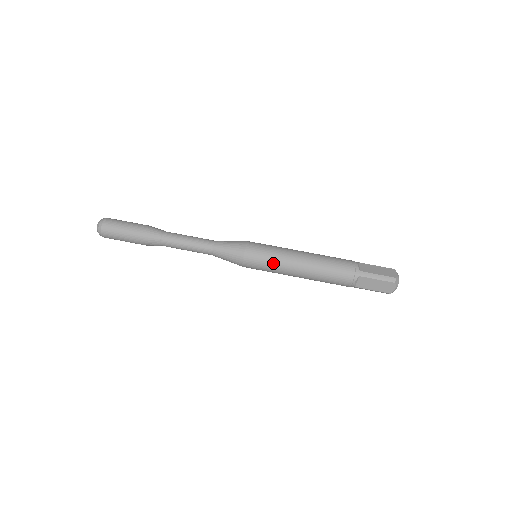
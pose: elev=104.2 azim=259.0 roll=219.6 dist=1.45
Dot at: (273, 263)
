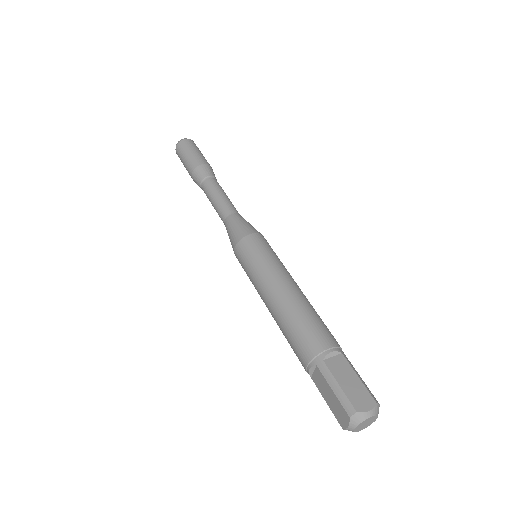
Dot at: (275, 259)
